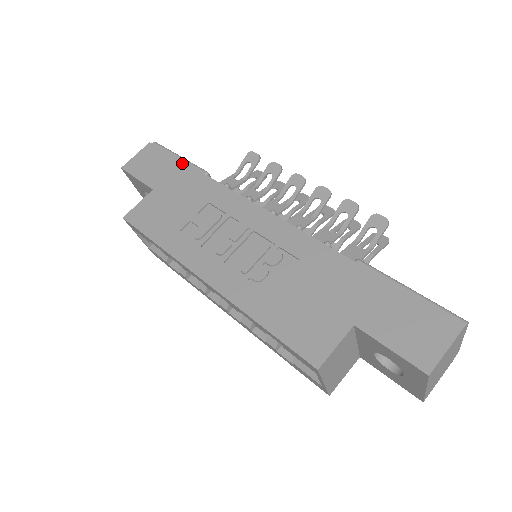
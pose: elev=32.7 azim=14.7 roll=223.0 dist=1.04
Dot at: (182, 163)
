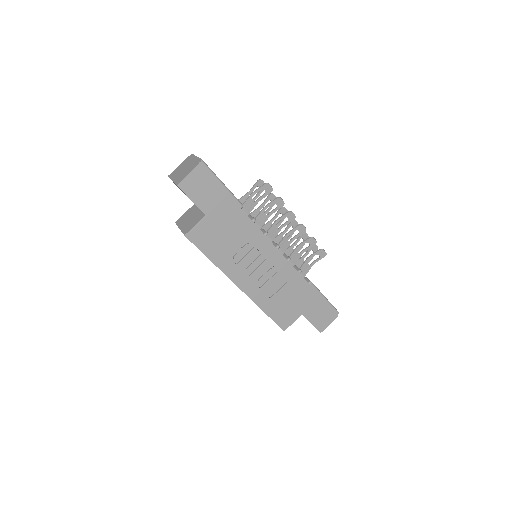
Dot at: (227, 196)
